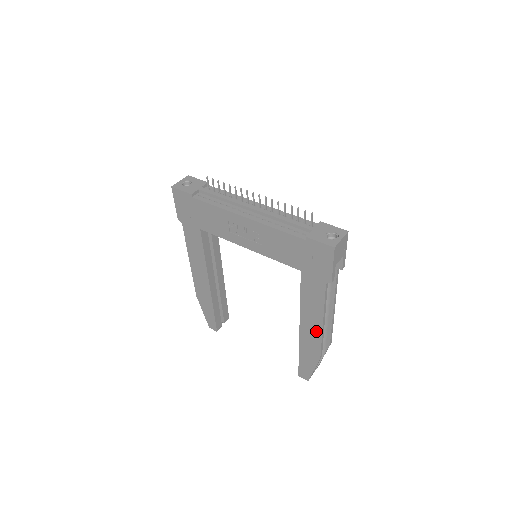
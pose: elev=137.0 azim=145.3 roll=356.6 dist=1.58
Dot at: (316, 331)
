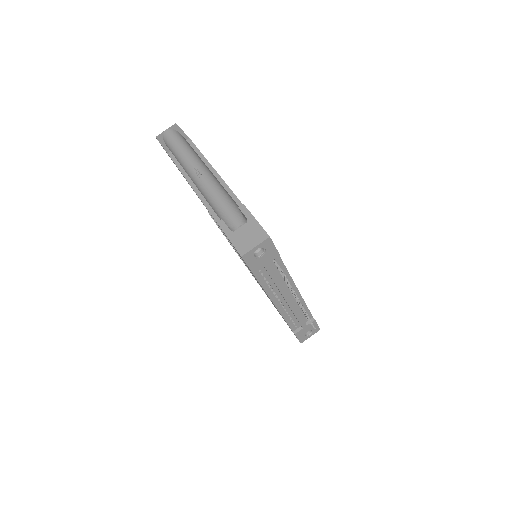
Dot at: occluded
